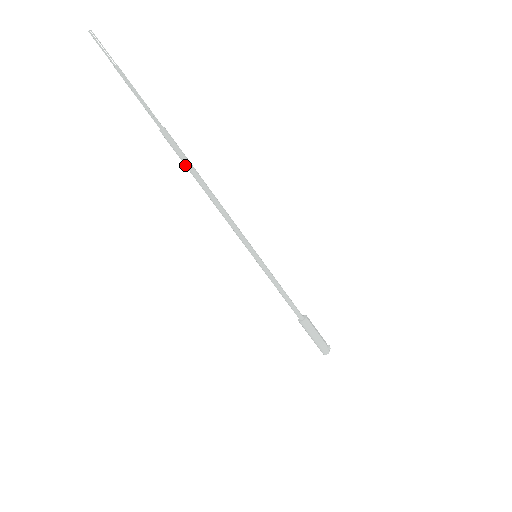
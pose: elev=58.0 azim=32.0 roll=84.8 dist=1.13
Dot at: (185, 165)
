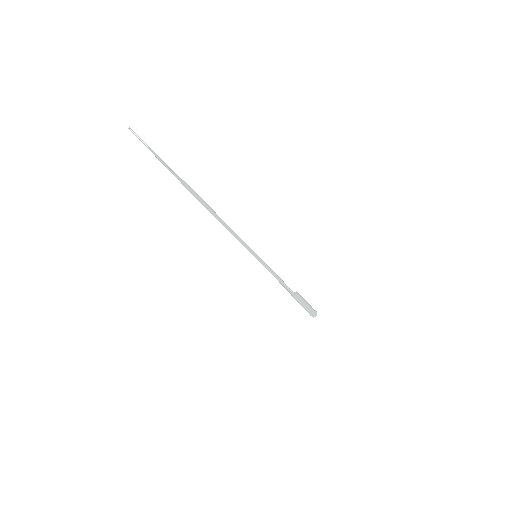
Dot at: occluded
